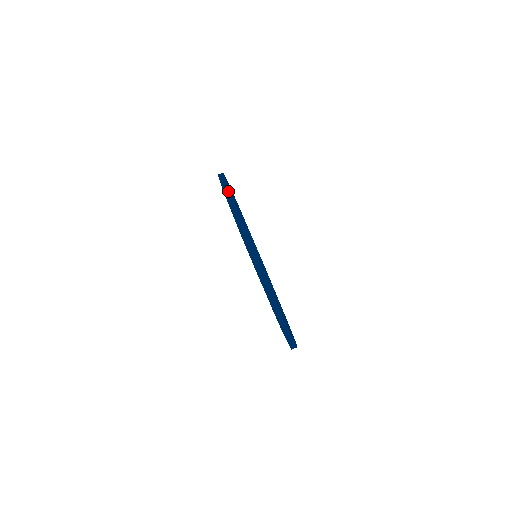
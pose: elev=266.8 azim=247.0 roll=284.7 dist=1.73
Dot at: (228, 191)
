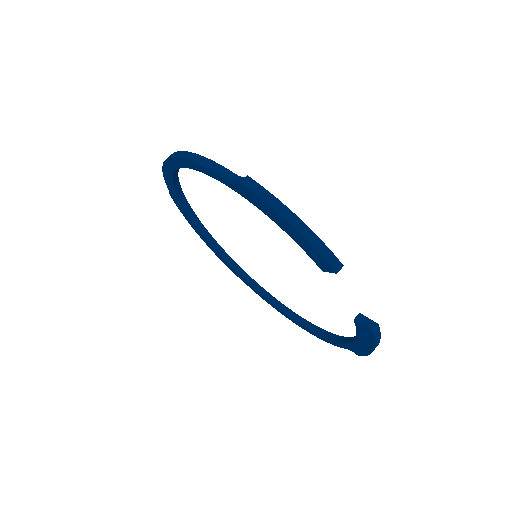
Dot at: occluded
